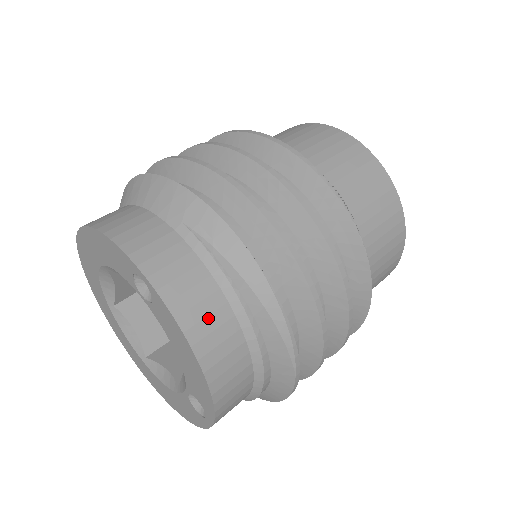
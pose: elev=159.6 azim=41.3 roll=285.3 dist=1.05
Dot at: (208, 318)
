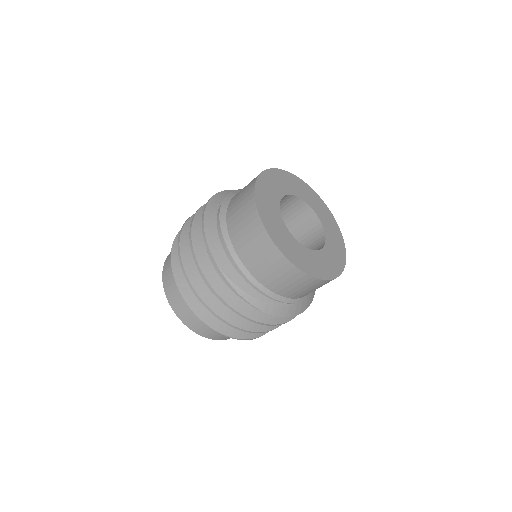
Dot at: (201, 328)
